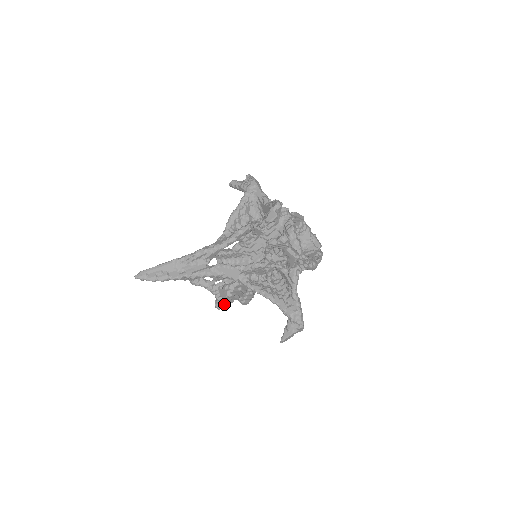
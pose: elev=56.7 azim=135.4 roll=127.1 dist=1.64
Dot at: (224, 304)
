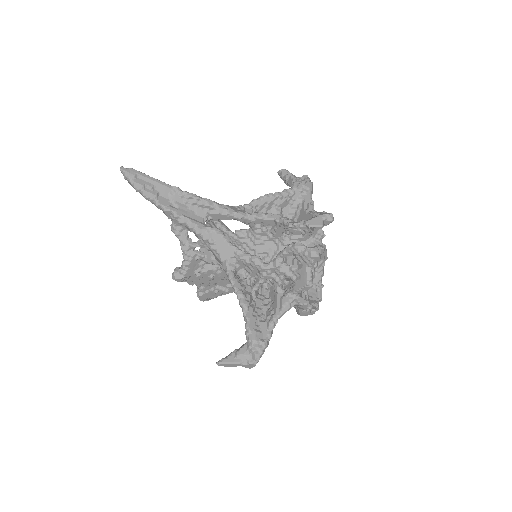
Dot at: (184, 278)
